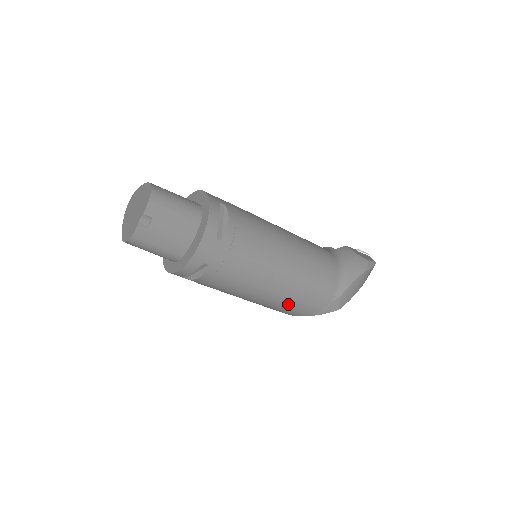
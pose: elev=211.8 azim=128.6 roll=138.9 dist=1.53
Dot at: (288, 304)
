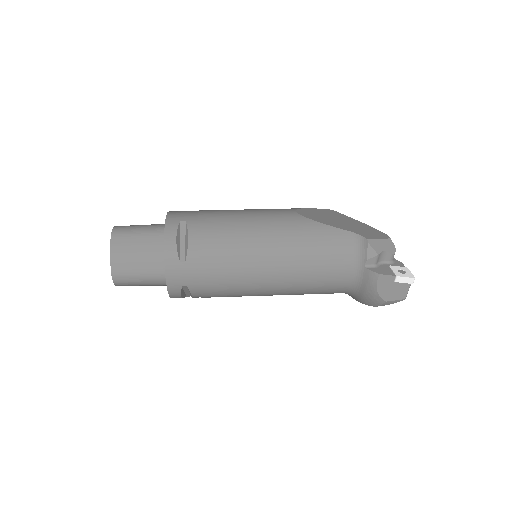
Dot at: occluded
